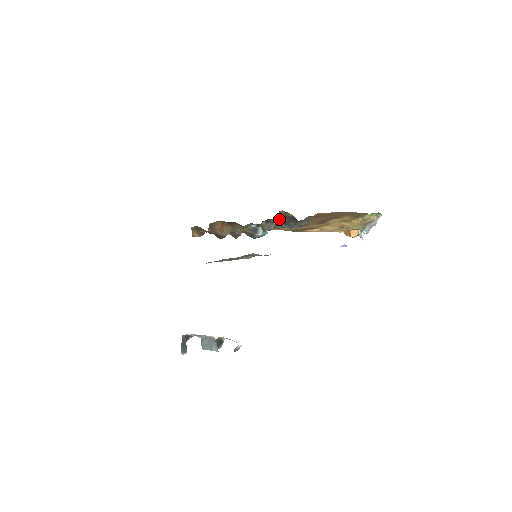
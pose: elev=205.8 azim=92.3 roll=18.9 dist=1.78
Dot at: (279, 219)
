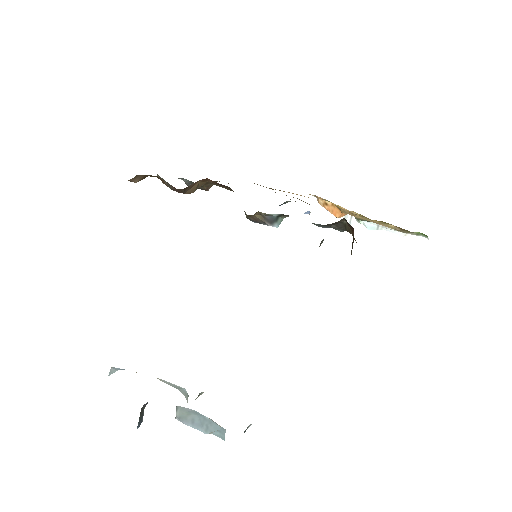
Dot at: occluded
